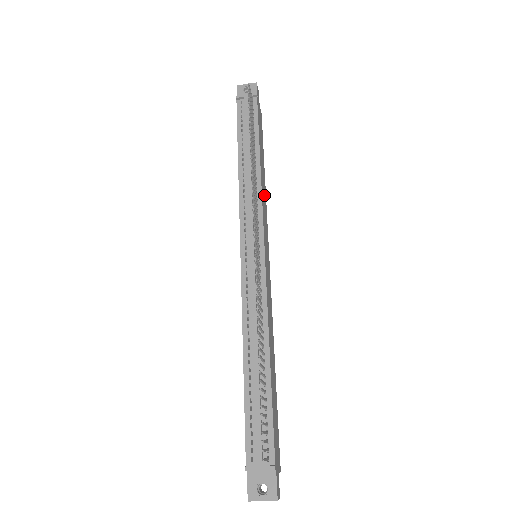
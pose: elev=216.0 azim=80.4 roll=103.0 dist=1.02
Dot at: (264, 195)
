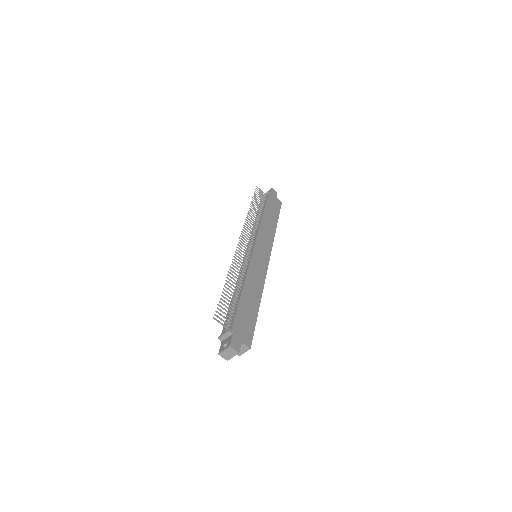
Dot at: (269, 231)
